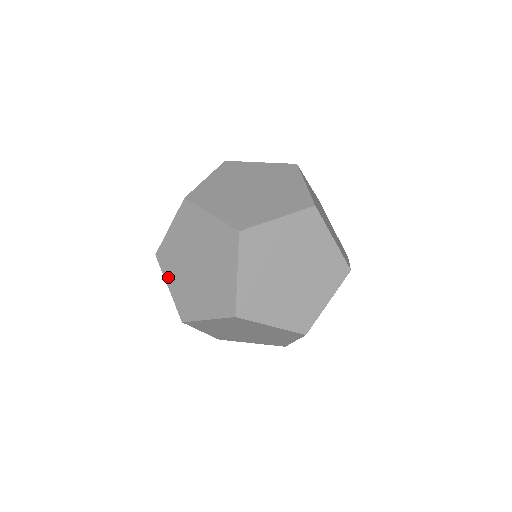
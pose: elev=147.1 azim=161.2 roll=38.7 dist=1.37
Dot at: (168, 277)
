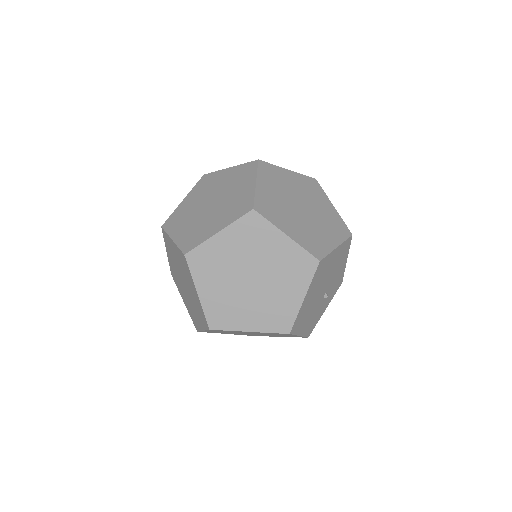
Dot at: (180, 293)
